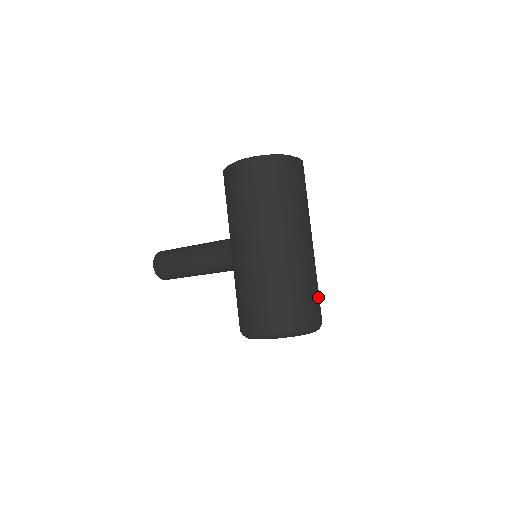
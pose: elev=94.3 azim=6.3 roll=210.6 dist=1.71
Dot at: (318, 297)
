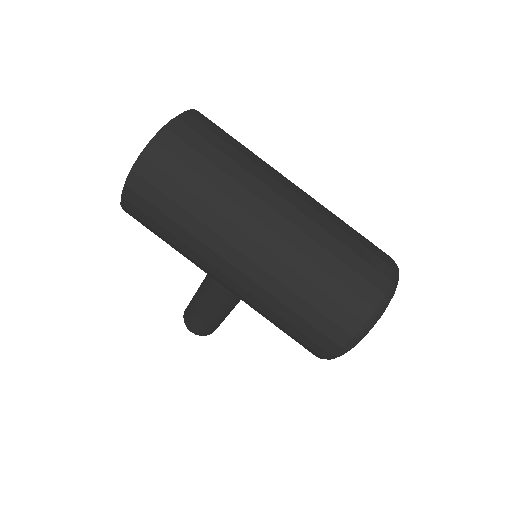
Dot at: (361, 248)
